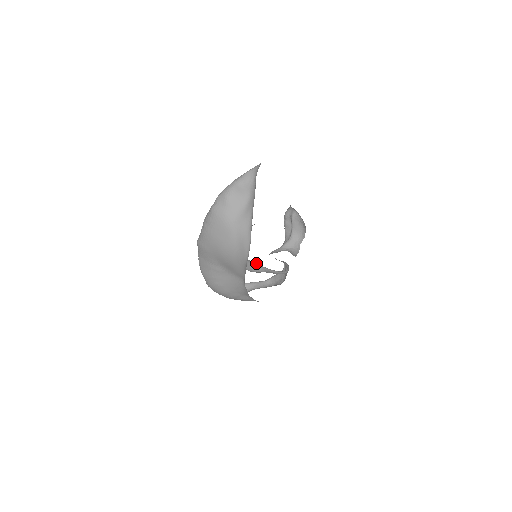
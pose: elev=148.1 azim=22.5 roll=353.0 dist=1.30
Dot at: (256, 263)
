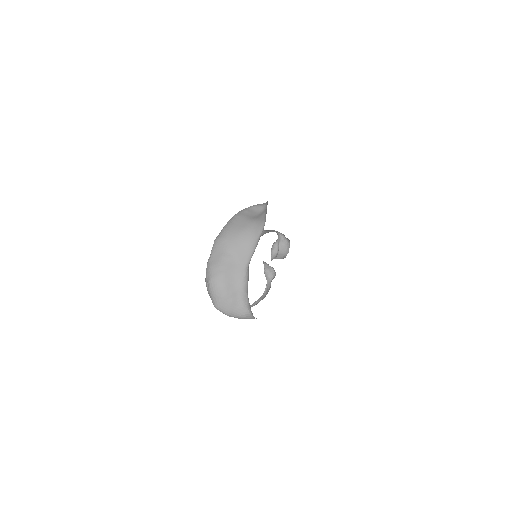
Dot at: occluded
